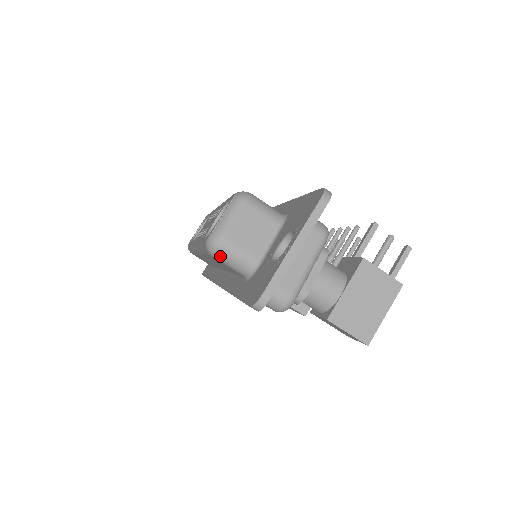
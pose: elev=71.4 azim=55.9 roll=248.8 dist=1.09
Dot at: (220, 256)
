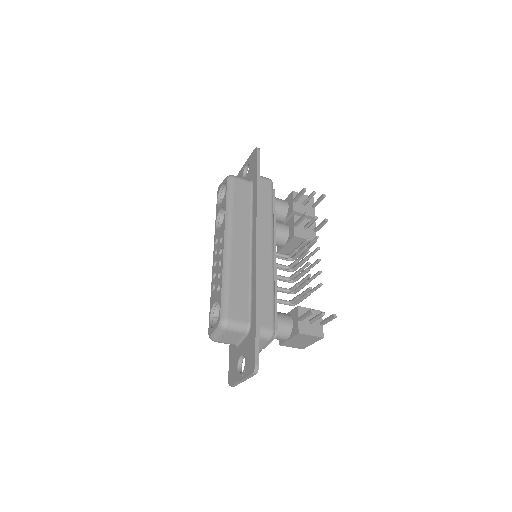
Dot at: occluded
